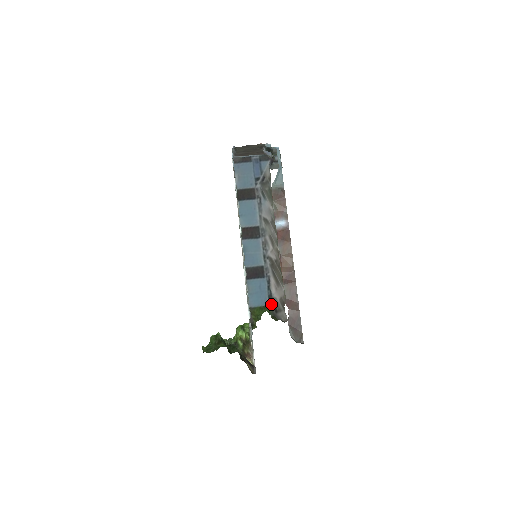
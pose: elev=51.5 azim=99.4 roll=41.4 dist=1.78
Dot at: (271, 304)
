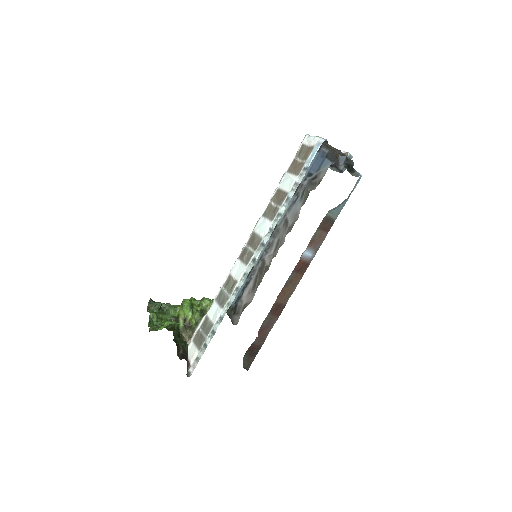
Dot at: (235, 305)
